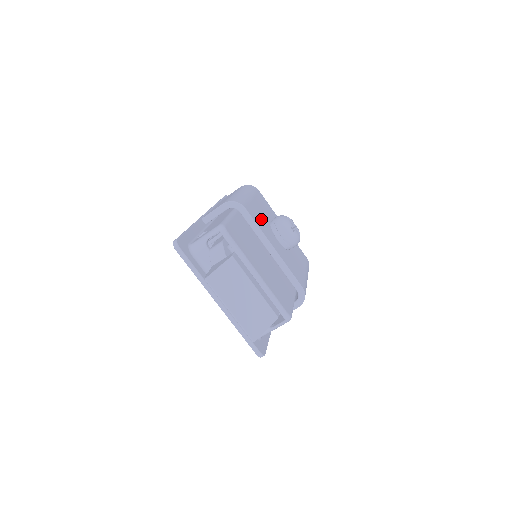
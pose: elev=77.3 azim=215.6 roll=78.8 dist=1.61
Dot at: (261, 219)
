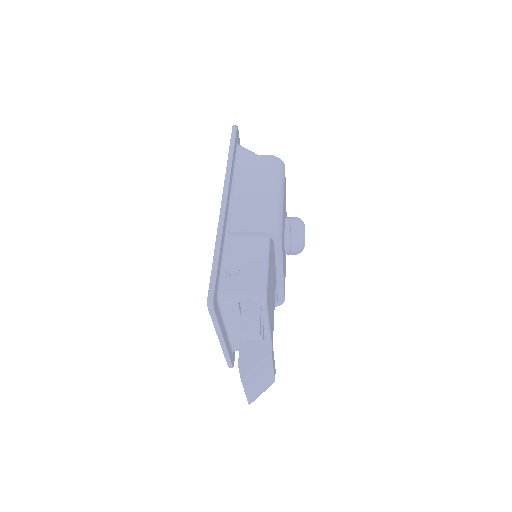
Dot at: (283, 235)
